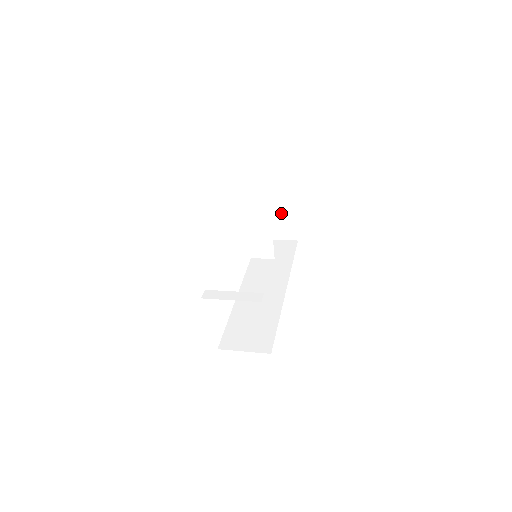
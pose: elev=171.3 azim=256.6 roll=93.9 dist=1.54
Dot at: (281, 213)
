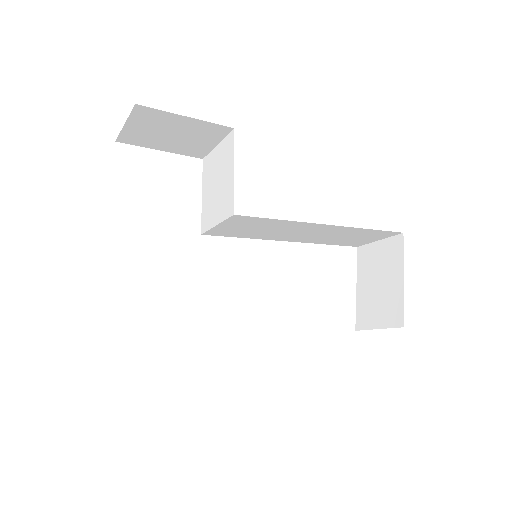
Dot at: (384, 282)
